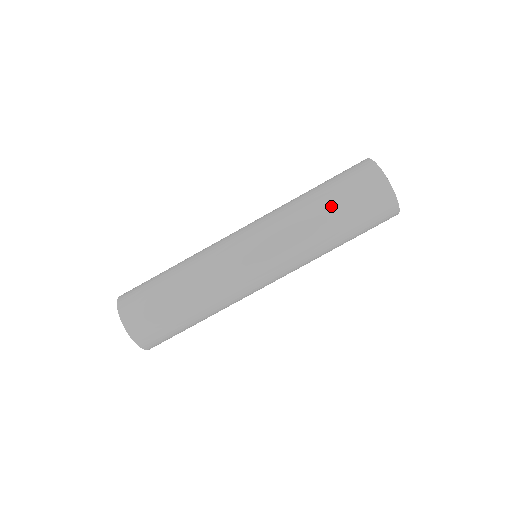
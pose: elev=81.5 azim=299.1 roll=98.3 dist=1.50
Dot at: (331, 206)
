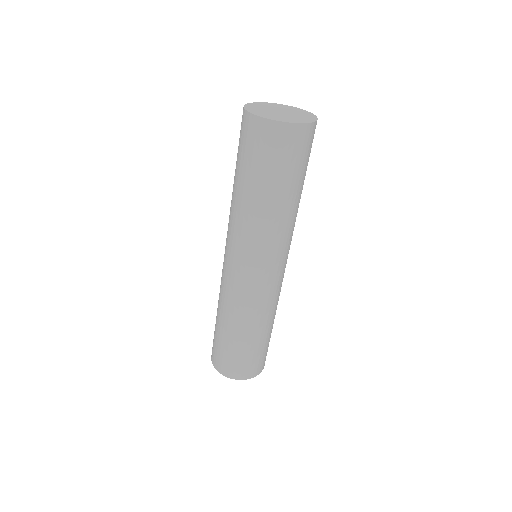
Dot at: (256, 186)
